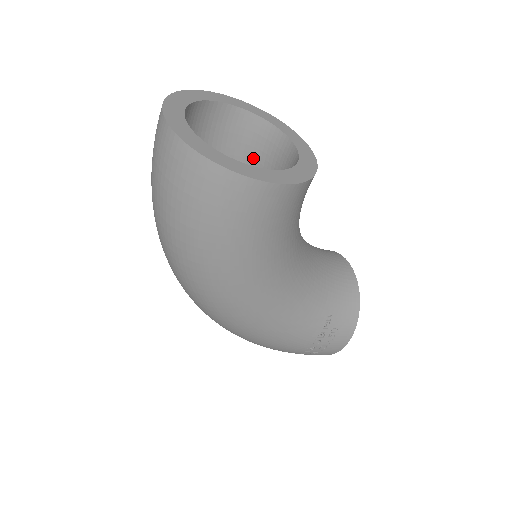
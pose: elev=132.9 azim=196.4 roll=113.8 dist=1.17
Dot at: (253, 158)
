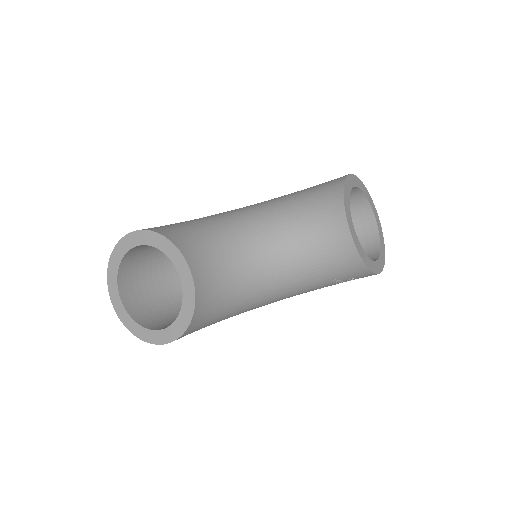
Dot at: occluded
